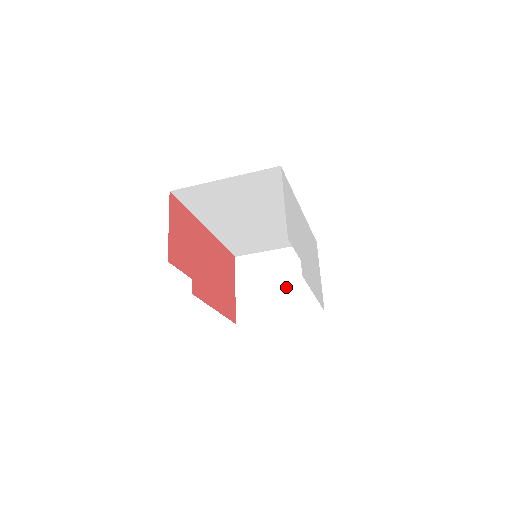
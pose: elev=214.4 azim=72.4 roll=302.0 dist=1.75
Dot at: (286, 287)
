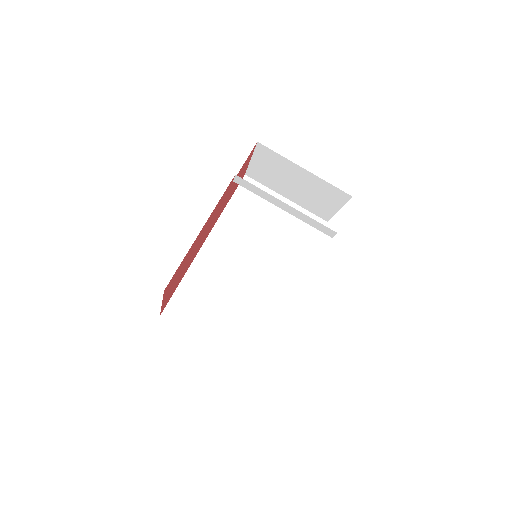
Dot at: occluded
